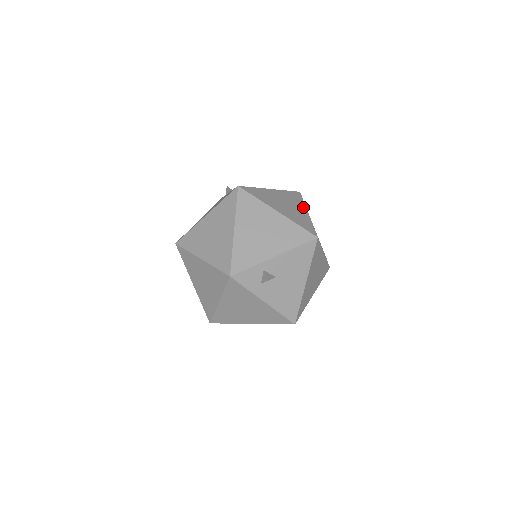
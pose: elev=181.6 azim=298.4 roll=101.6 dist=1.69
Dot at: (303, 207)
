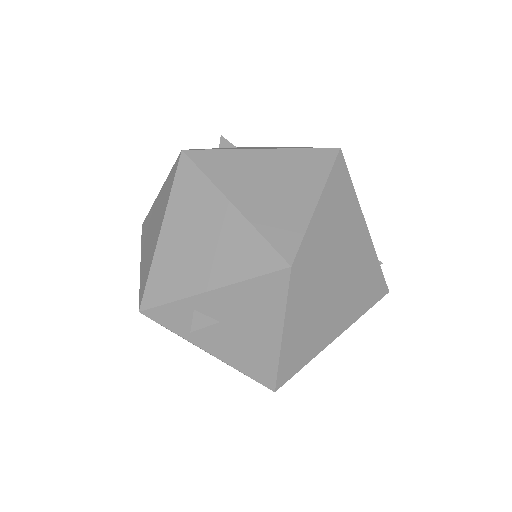
Dot at: (315, 187)
